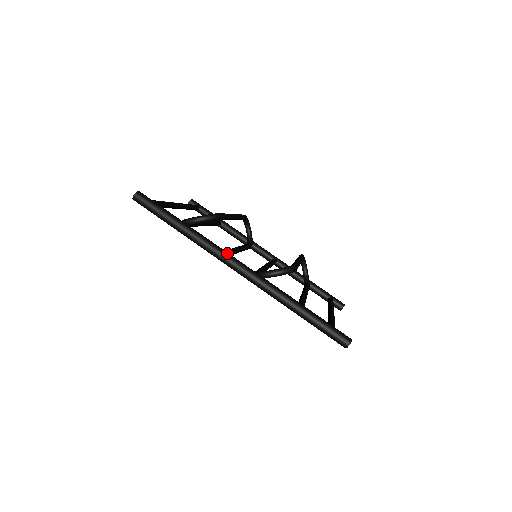
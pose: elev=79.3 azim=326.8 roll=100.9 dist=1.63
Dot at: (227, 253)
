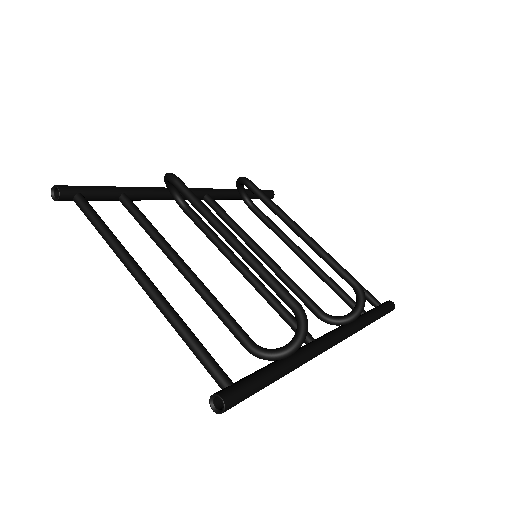
Dot at: (324, 344)
